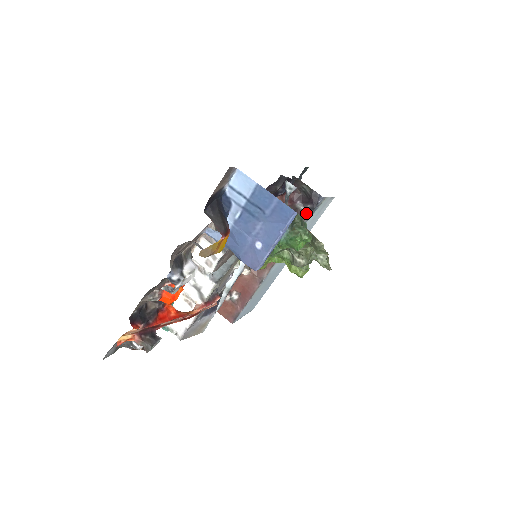
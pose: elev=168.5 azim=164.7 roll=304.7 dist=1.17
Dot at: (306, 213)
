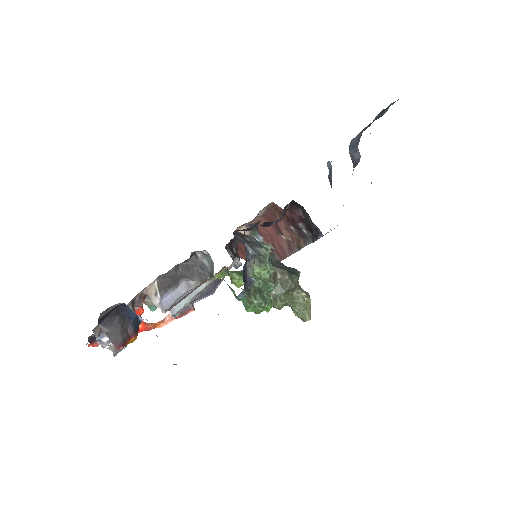
Dot at: (308, 238)
